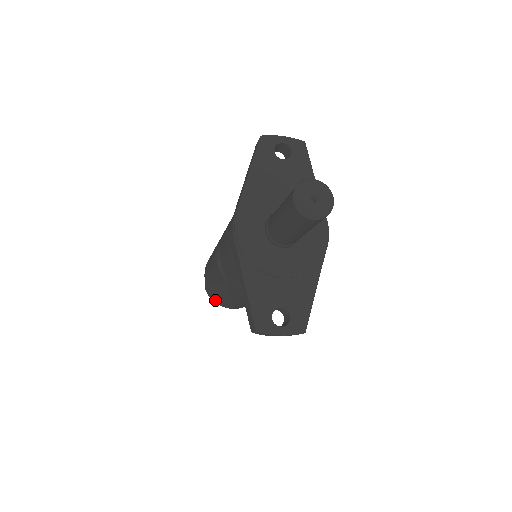
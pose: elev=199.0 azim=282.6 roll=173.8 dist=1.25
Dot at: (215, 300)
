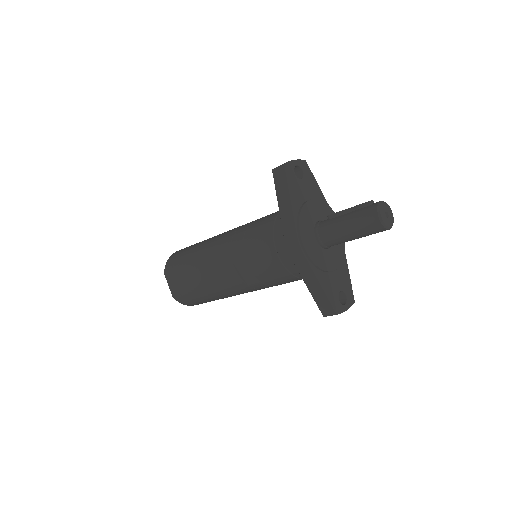
Dot at: (189, 303)
